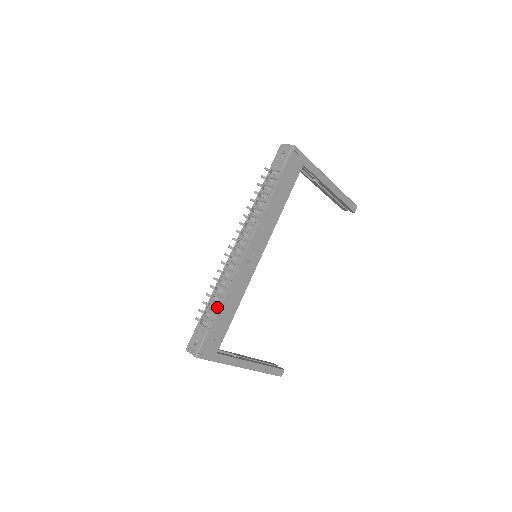
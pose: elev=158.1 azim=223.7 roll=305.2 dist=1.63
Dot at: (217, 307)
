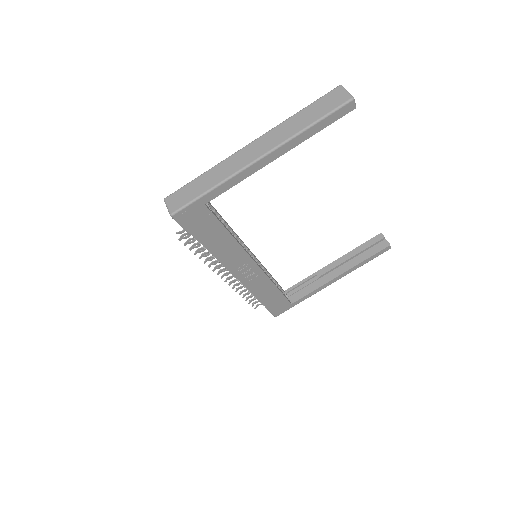
Dot at: occluded
